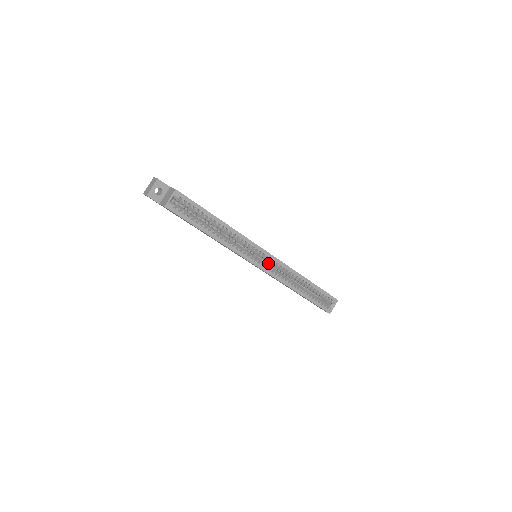
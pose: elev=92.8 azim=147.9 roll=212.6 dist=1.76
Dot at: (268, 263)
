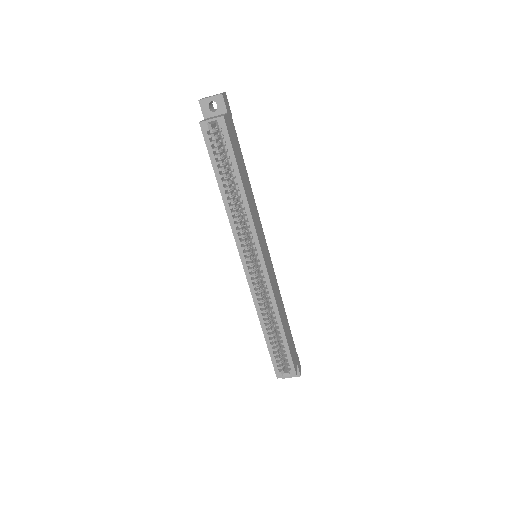
Dot at: occluded
